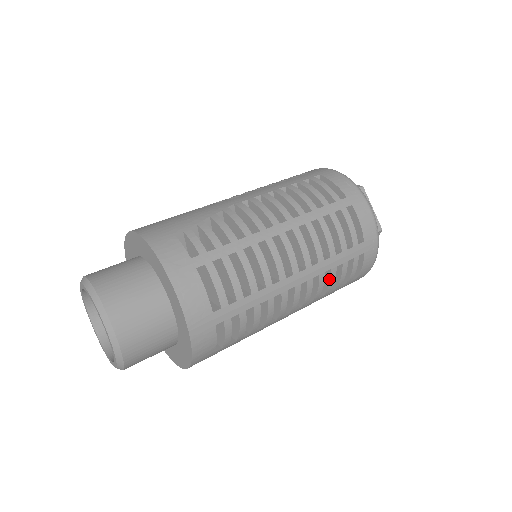
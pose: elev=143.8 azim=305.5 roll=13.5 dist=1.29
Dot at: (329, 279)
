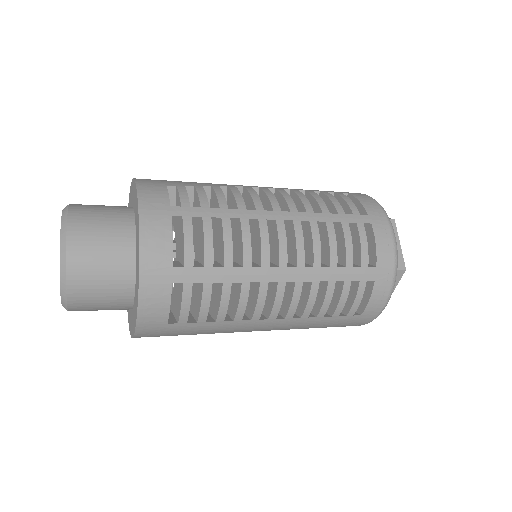
Dot at: (324, 294)
